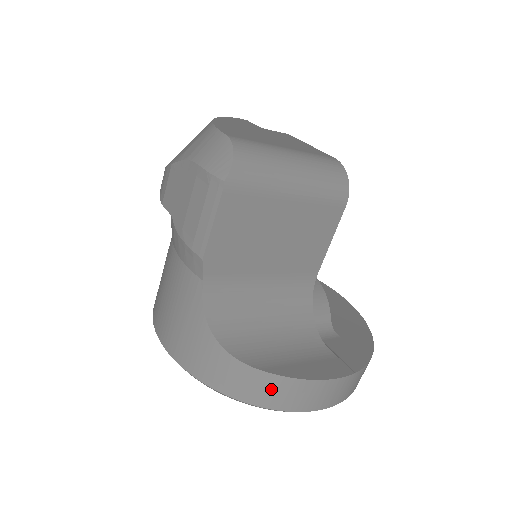
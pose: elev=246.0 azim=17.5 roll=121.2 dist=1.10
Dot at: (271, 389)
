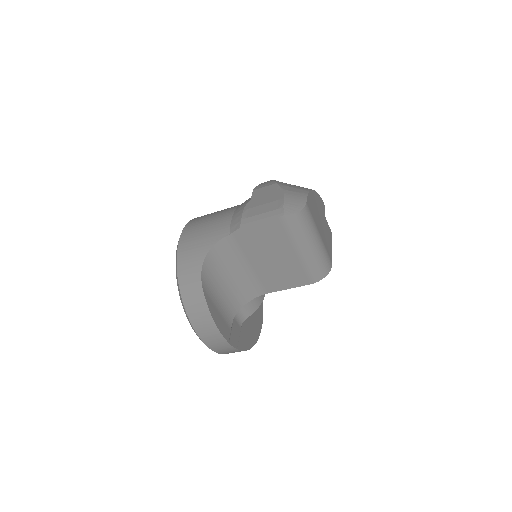
Dot at: (196, 302)
